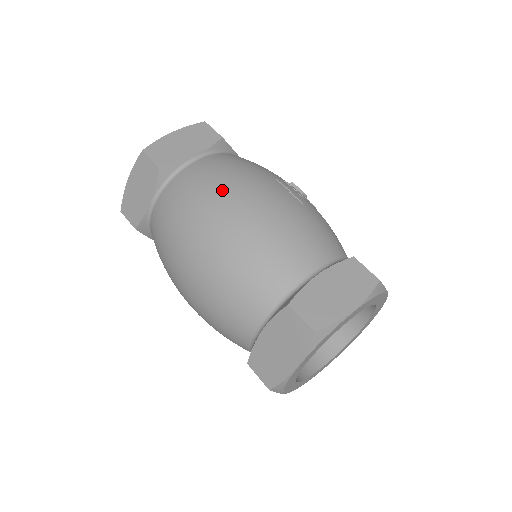
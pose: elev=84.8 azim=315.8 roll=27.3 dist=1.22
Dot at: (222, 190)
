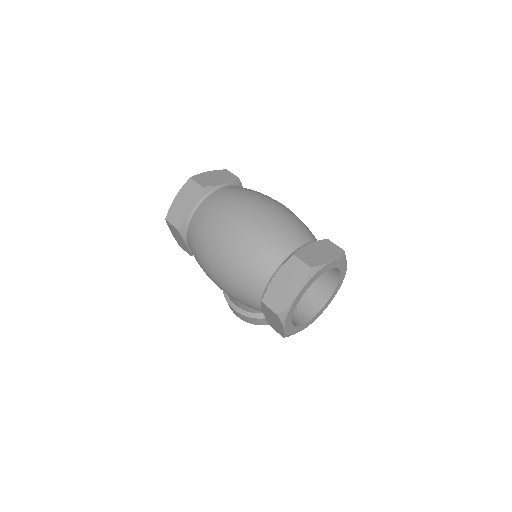
Dot at: (246, 198)
